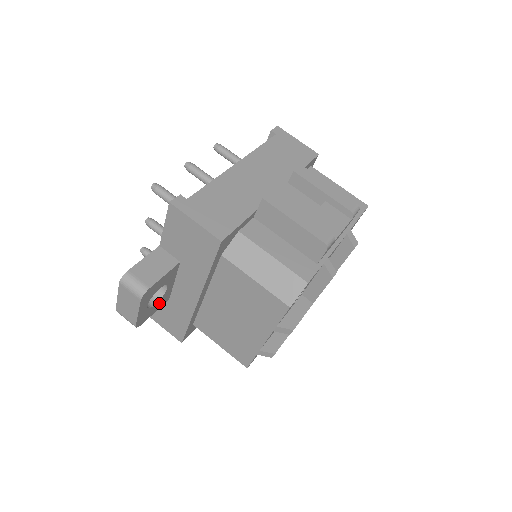
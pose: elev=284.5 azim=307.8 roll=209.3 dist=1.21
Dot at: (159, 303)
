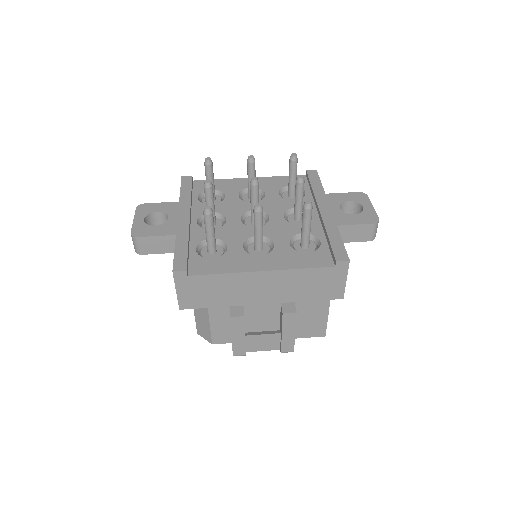
Dot at: occluded
